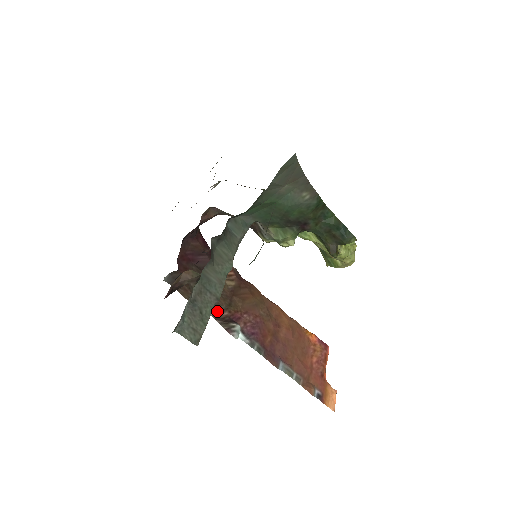
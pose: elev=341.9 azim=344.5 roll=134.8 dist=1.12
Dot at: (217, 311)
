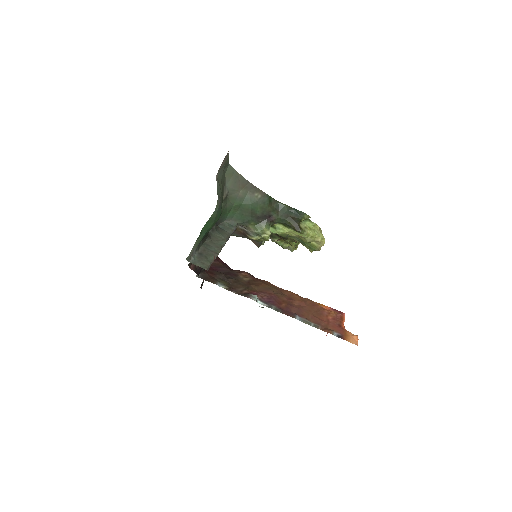
Dot at: (238, 291)
